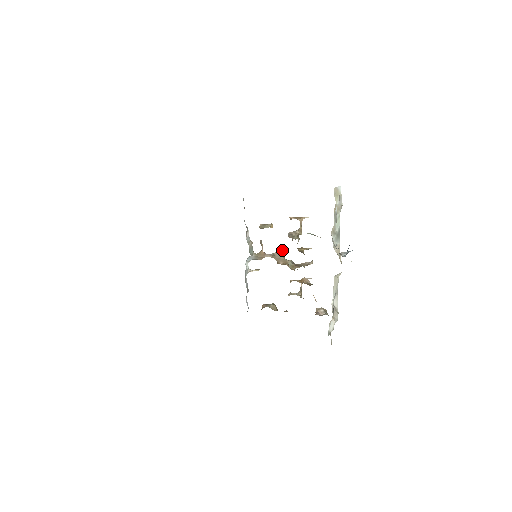
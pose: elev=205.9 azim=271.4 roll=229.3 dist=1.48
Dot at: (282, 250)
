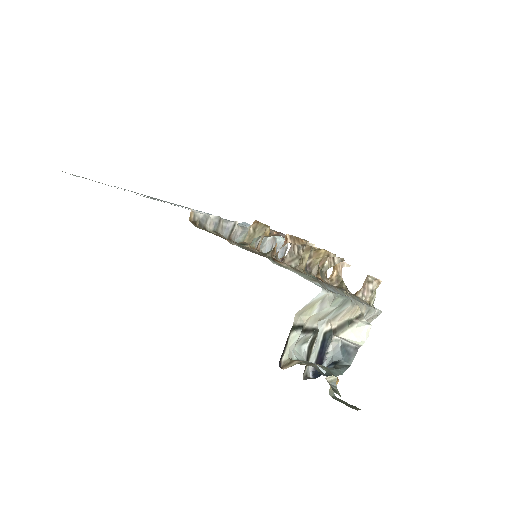
Dot at: occluded
